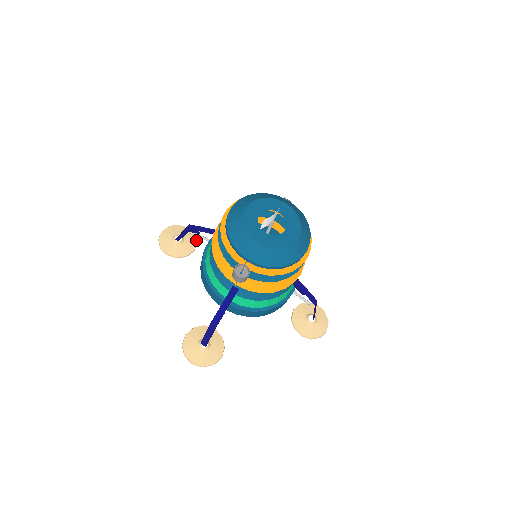
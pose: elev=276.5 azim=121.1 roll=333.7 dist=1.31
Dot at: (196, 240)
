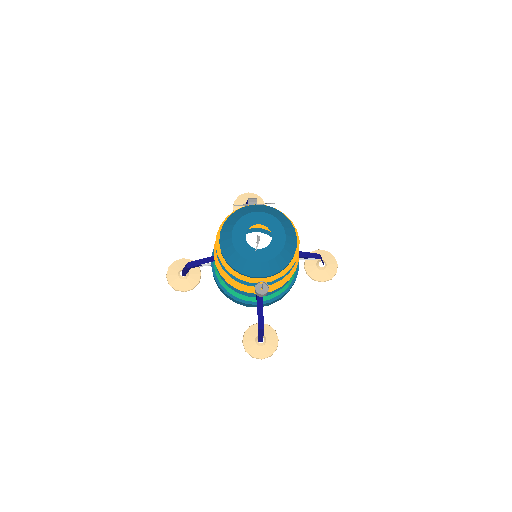
Dot at: occluded
